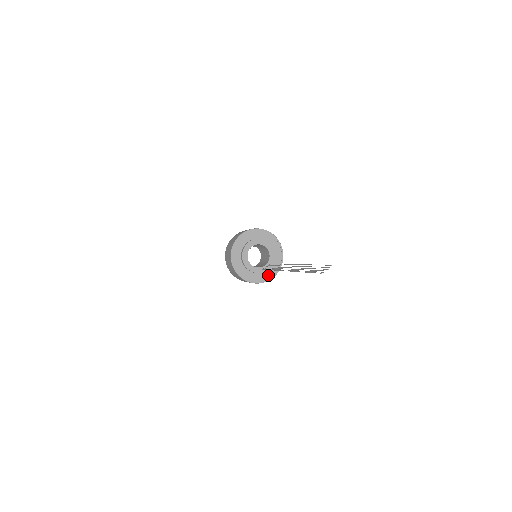
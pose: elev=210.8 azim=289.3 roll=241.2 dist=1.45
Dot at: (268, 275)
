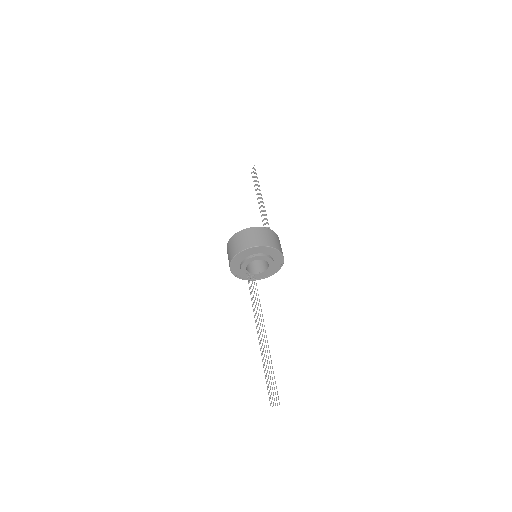
Dot at: (244, 276)
